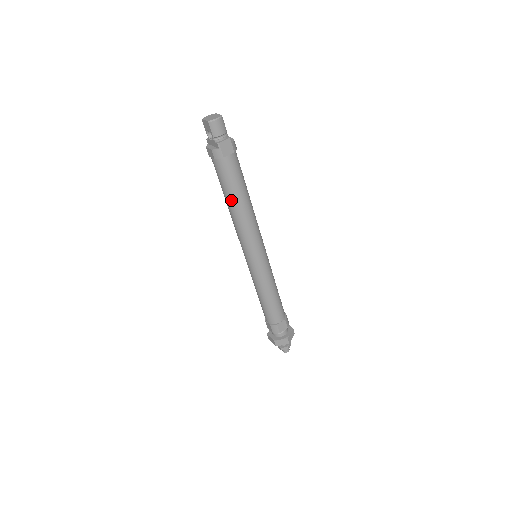
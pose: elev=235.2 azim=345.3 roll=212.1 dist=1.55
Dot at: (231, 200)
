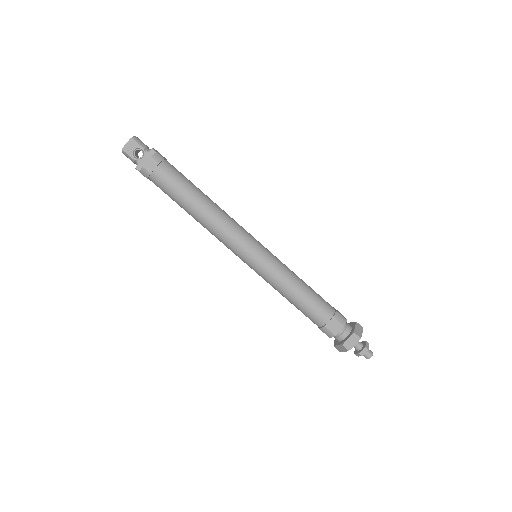
Dot at: (197, 196)
